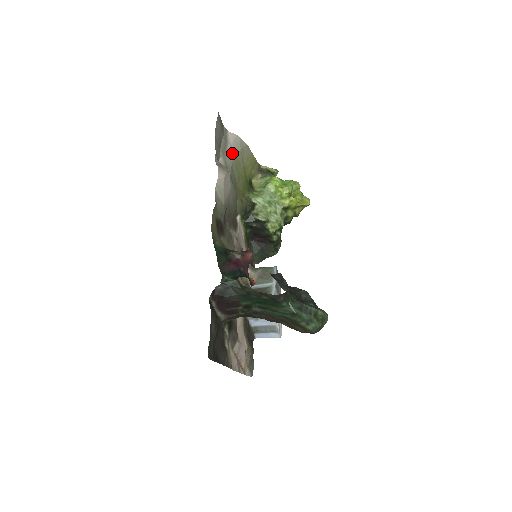
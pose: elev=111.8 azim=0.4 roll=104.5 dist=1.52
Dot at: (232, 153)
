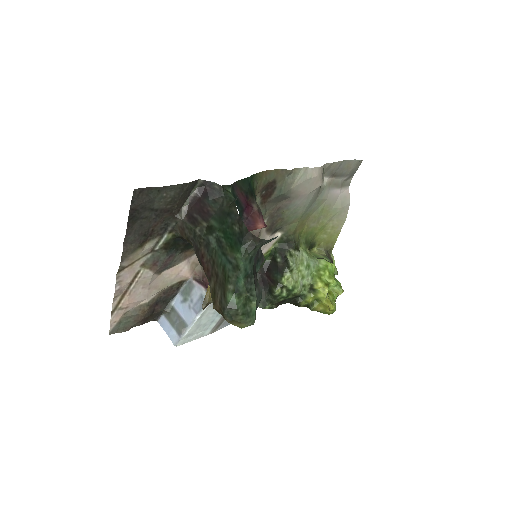
Dot at: (334, 198)
